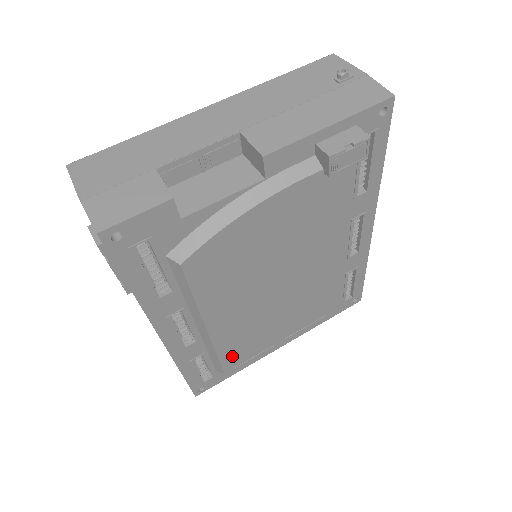
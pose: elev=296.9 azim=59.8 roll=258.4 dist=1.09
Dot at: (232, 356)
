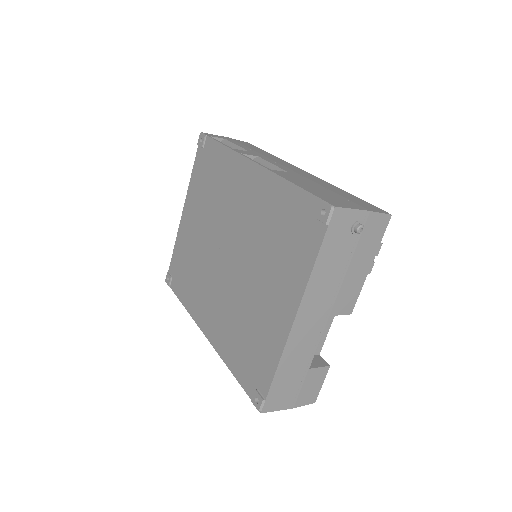
Dot at: occluded
